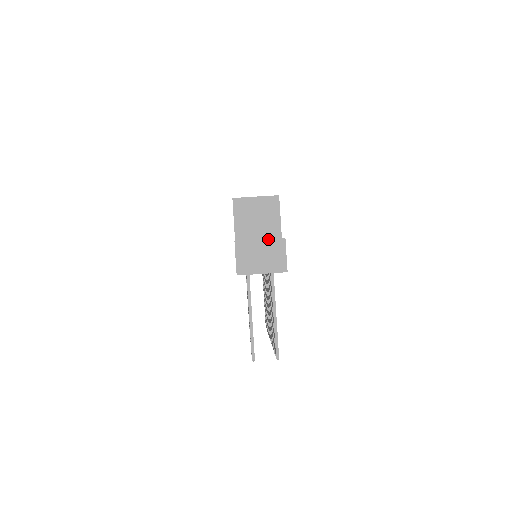
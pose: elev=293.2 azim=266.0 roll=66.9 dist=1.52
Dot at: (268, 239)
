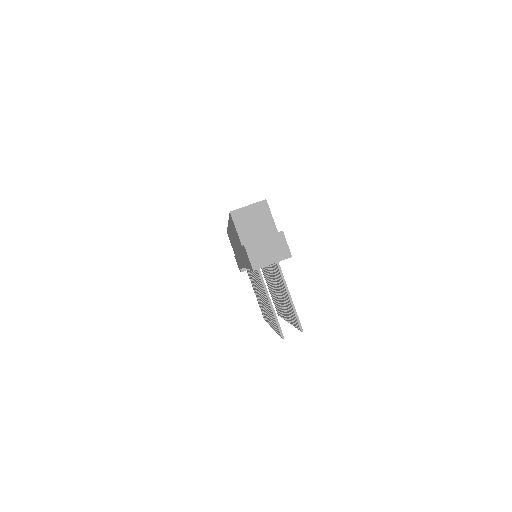
Dot at: (270, 235)
